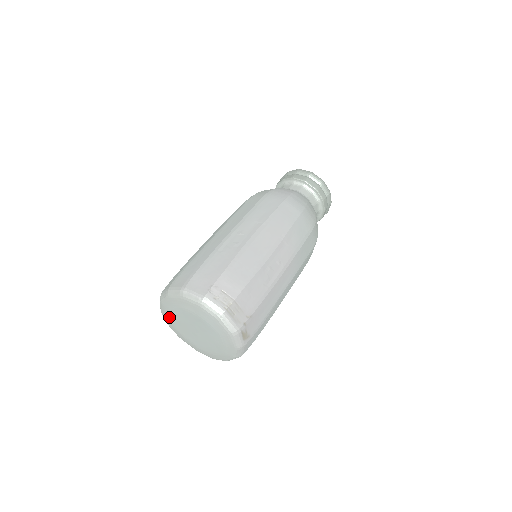
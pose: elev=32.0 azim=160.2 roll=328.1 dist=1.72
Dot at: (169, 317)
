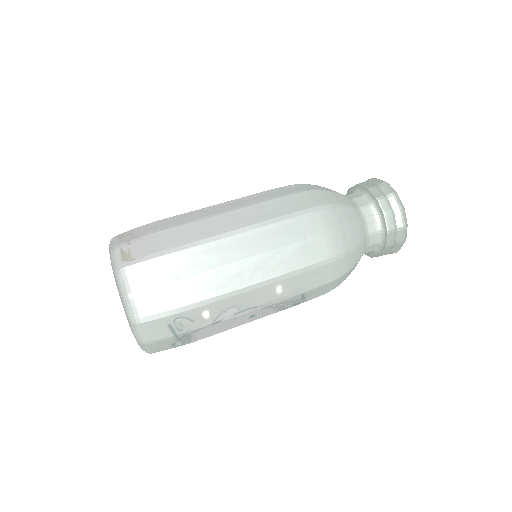
Dot at: occluded
